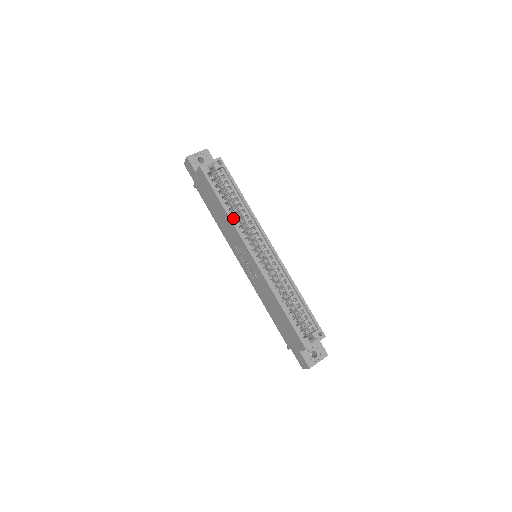
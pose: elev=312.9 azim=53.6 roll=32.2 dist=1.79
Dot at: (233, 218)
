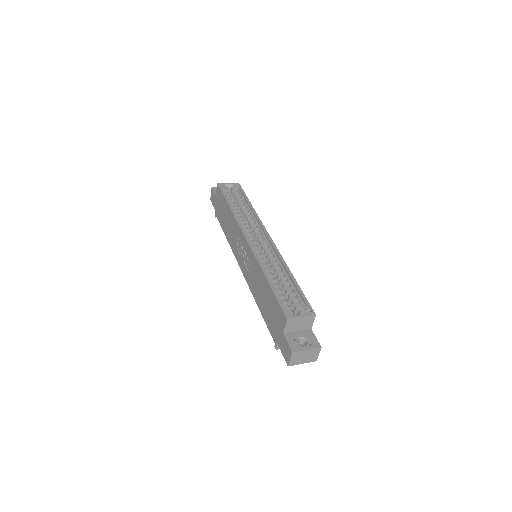
Dot at: (237, 216)
